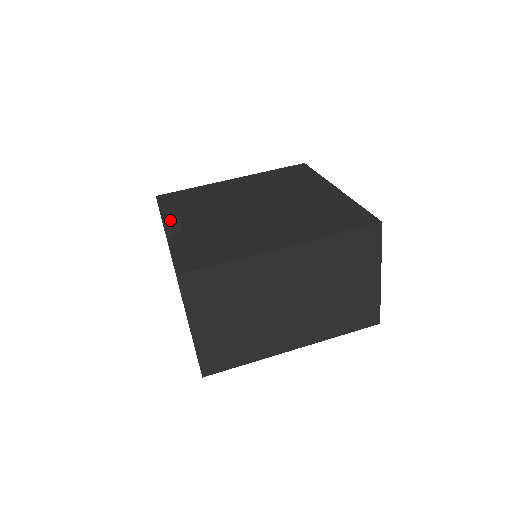
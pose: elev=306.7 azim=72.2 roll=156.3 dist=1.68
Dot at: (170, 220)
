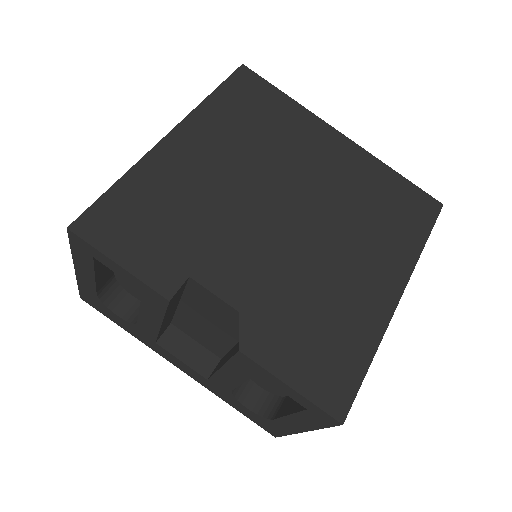
Dot at: (177, 292)
